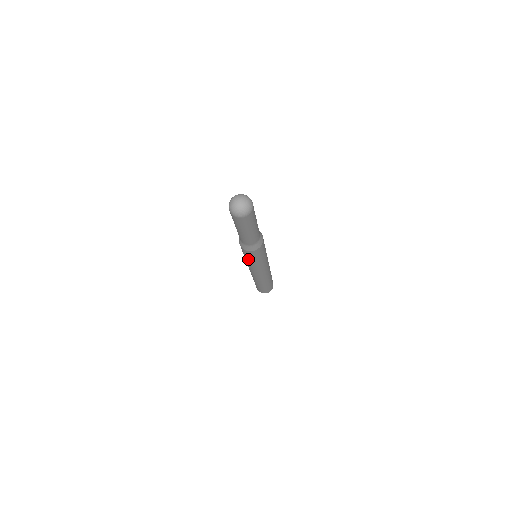
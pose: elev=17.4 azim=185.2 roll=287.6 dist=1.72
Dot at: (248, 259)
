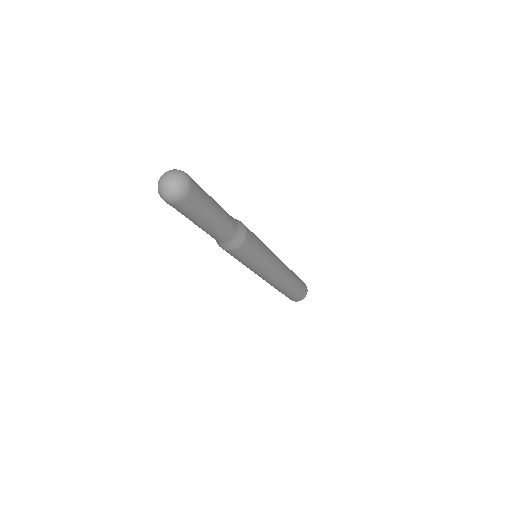
Dot at: (243, 262)
